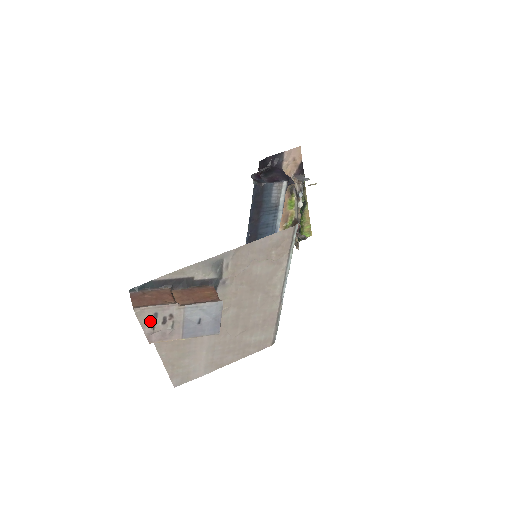
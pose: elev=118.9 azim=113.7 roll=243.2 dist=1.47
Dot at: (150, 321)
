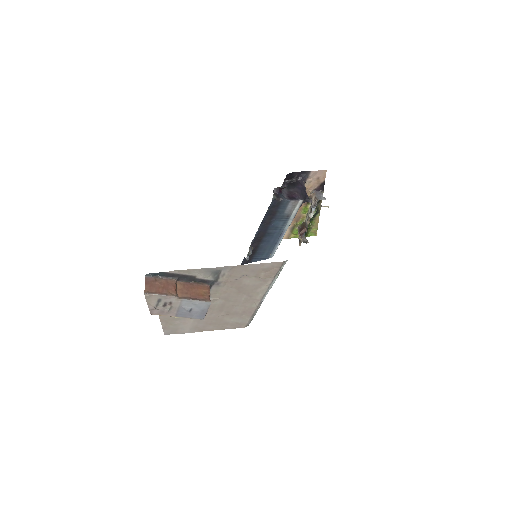
Dot at: (154, 303)
